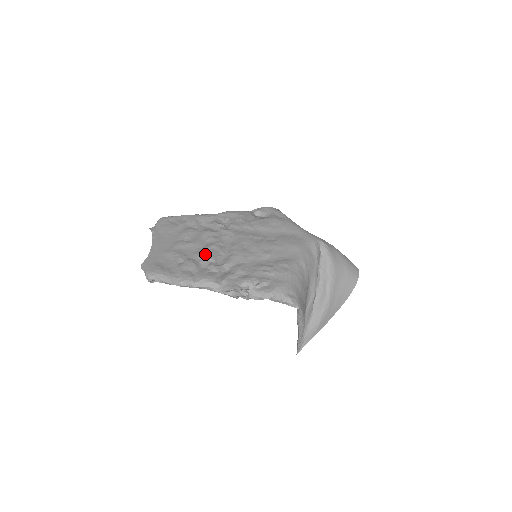
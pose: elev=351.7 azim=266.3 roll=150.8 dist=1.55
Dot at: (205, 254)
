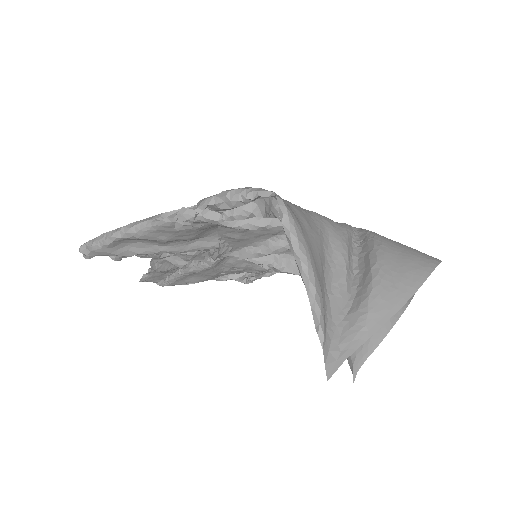
Dot at: occluded
